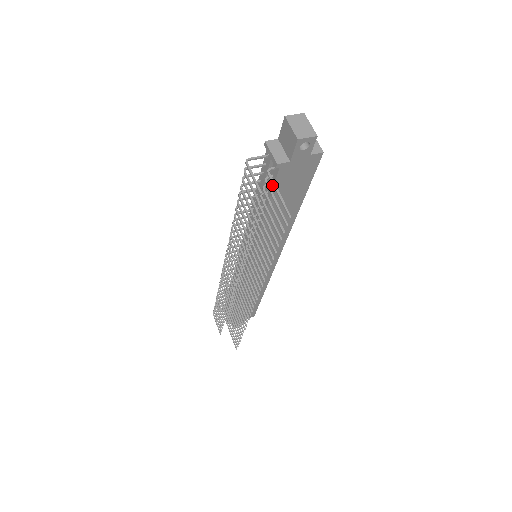
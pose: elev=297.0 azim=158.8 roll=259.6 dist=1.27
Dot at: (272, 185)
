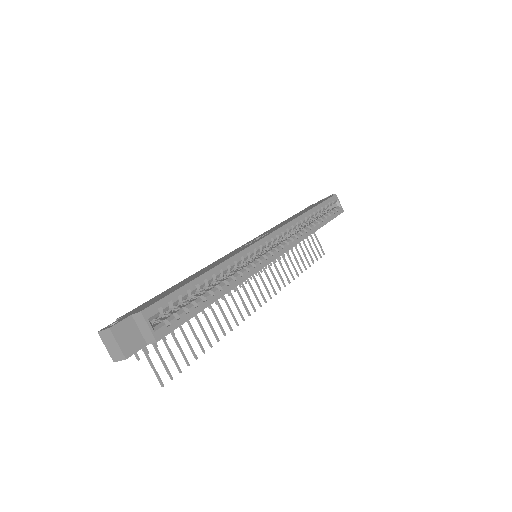
Dot at: occluded
